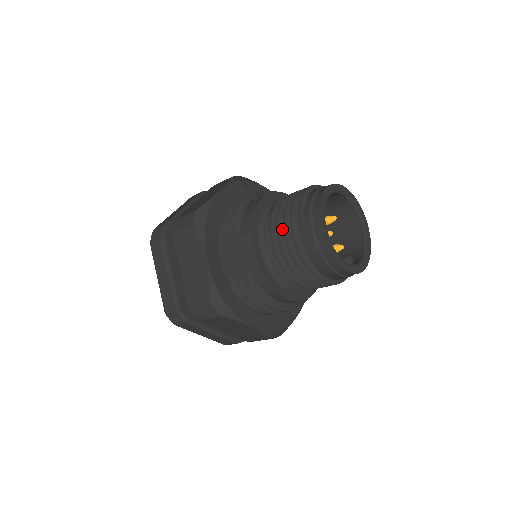
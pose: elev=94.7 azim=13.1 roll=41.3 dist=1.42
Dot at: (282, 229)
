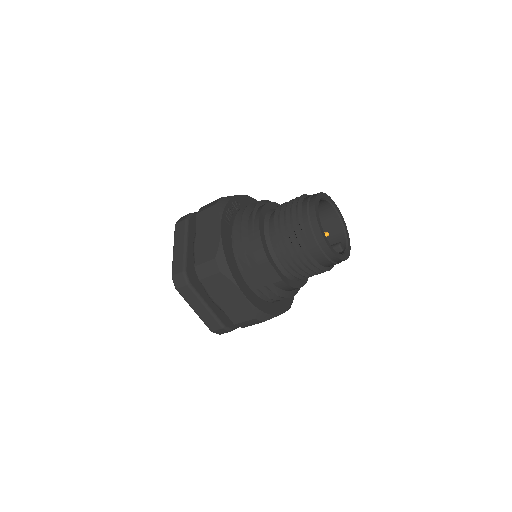
Dot at: (292, 250)
